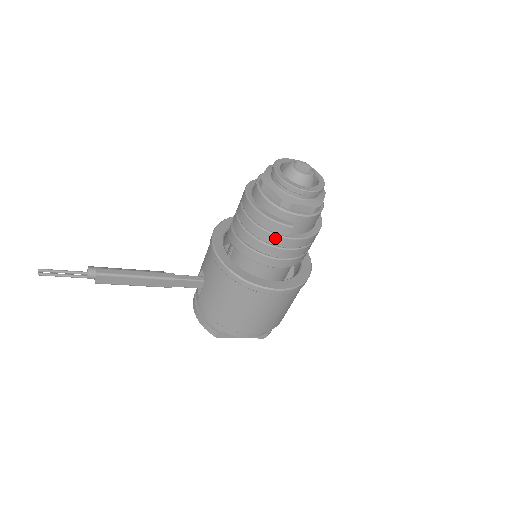
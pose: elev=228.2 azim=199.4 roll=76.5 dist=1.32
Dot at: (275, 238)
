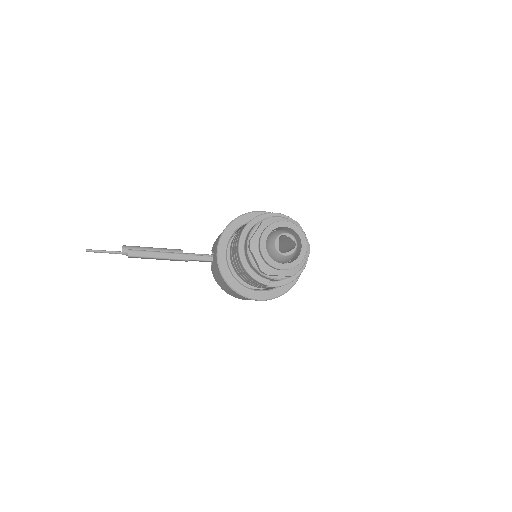
Dot at: (256, 283)
